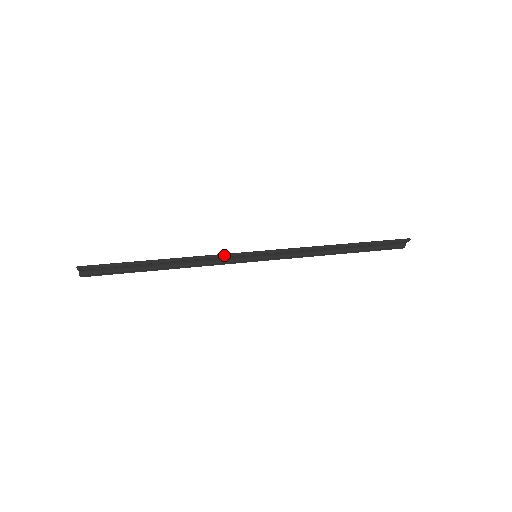
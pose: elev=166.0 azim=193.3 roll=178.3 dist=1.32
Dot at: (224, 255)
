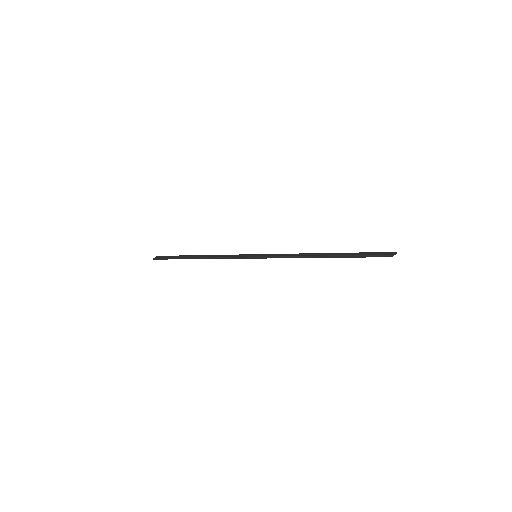
Dot at: (230, 258)
